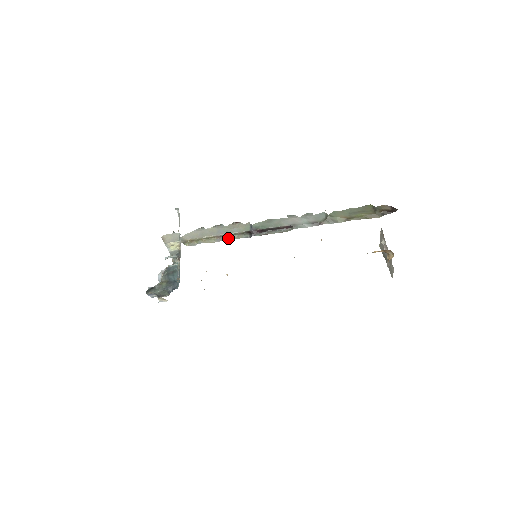
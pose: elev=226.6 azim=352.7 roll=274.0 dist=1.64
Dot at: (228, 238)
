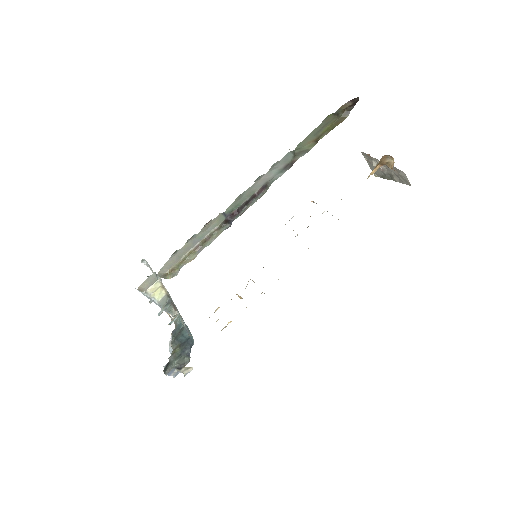
Dot at: (208, 242)
